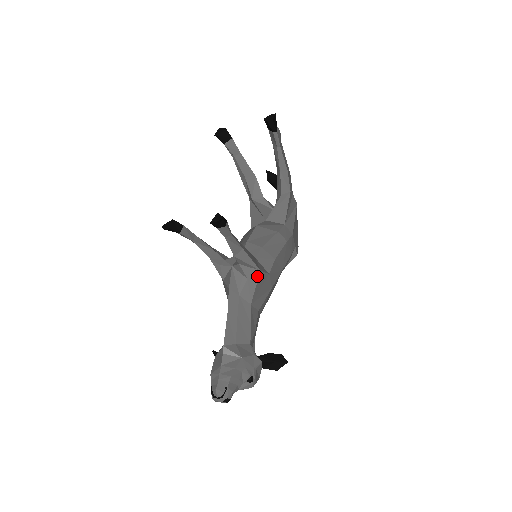
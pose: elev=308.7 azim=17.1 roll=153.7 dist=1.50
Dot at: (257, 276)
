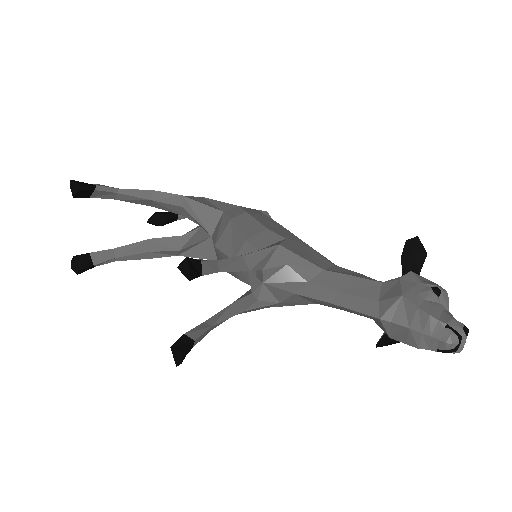
Dot at: (285, 251)
